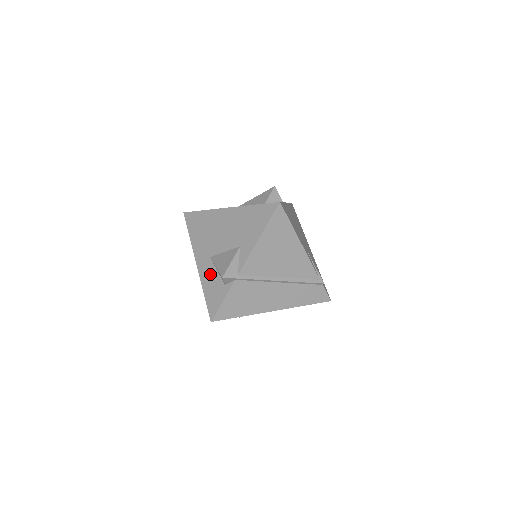
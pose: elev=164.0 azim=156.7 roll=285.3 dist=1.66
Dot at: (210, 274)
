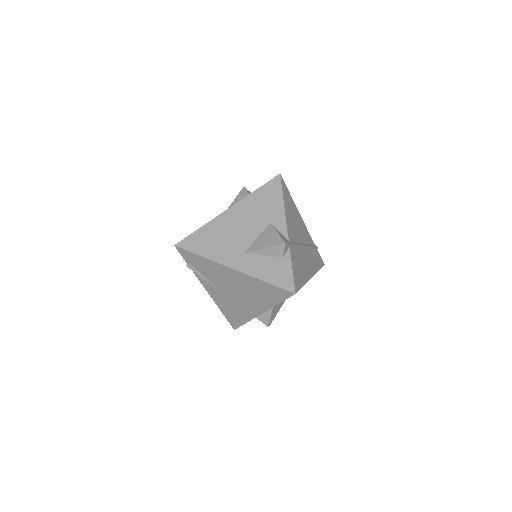
Dot at: (258, 263)
